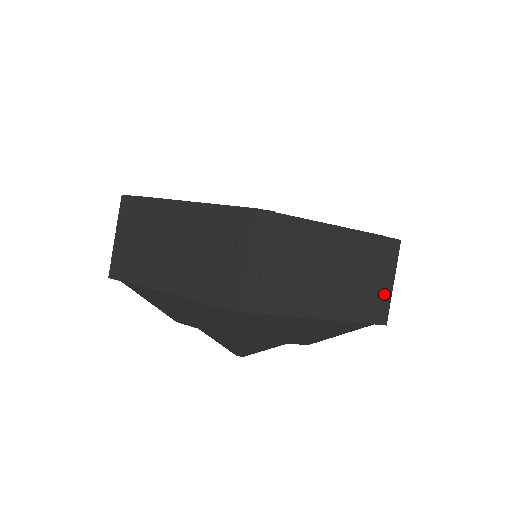
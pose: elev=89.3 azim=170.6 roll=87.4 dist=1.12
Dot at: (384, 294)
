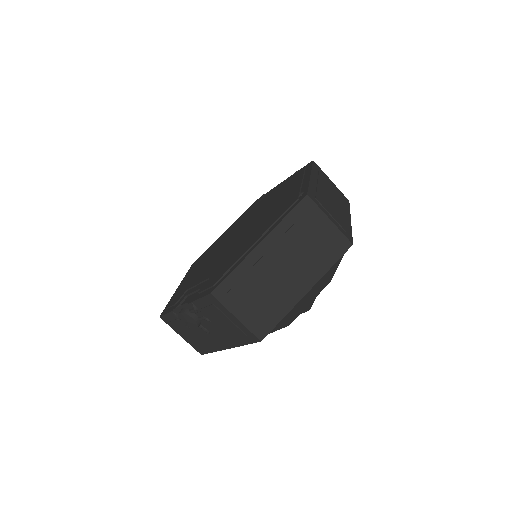
Dot at: (337, 189)
